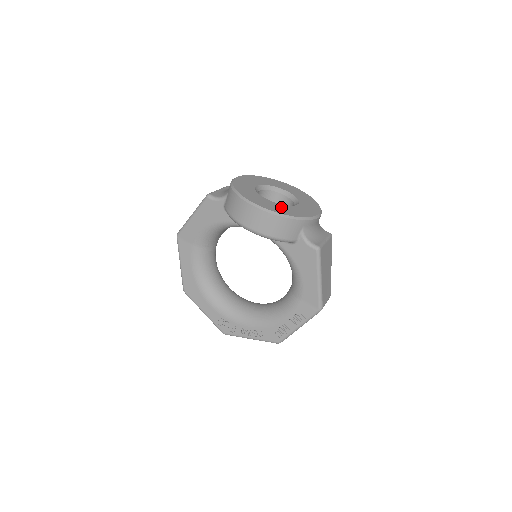
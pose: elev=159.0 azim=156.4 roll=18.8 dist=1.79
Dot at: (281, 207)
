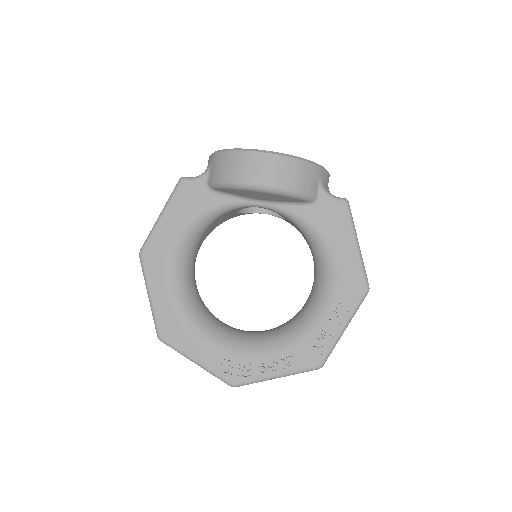
Dot at: occluded
